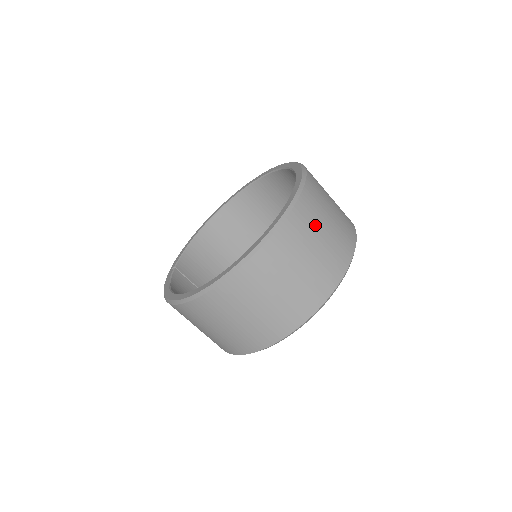
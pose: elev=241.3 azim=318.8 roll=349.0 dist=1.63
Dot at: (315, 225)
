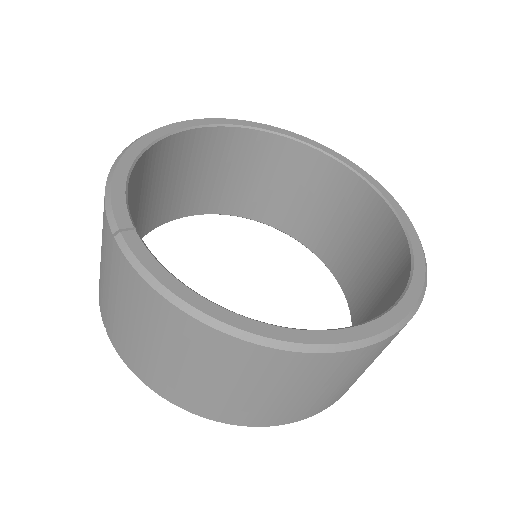
Dot at: occluded
